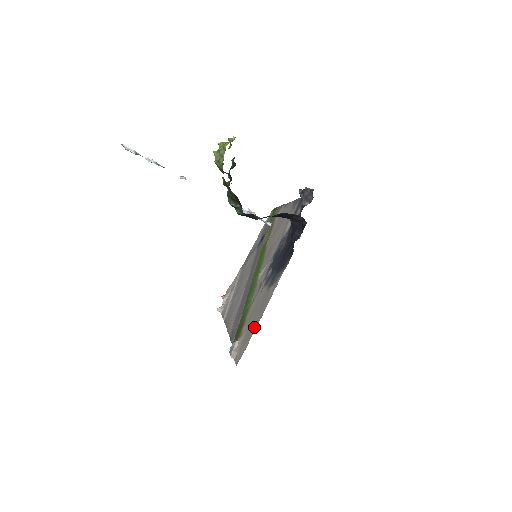
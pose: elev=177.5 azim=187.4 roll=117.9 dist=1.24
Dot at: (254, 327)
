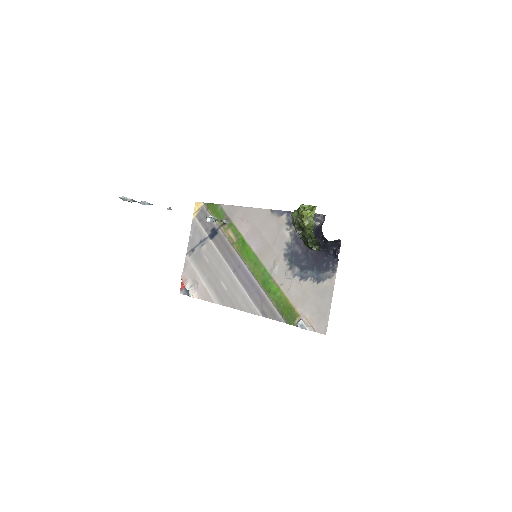
Dot at: (325, 310)
